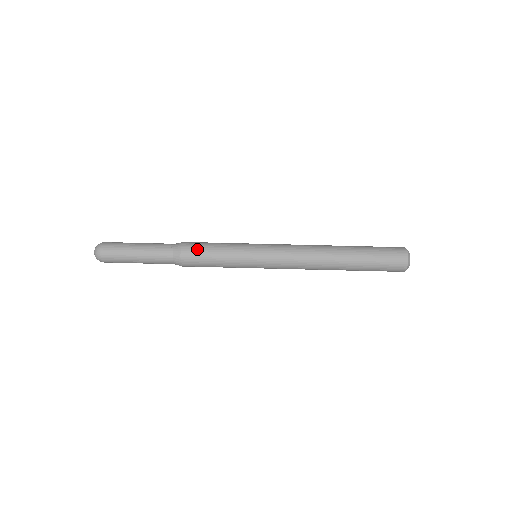
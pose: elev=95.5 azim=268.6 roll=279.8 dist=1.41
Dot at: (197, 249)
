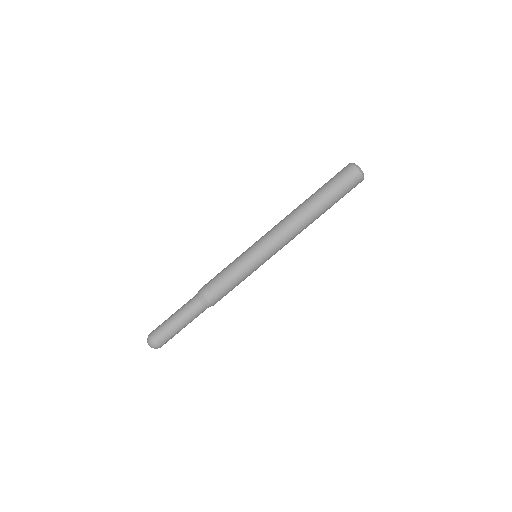
Dot at: (211, 282)
